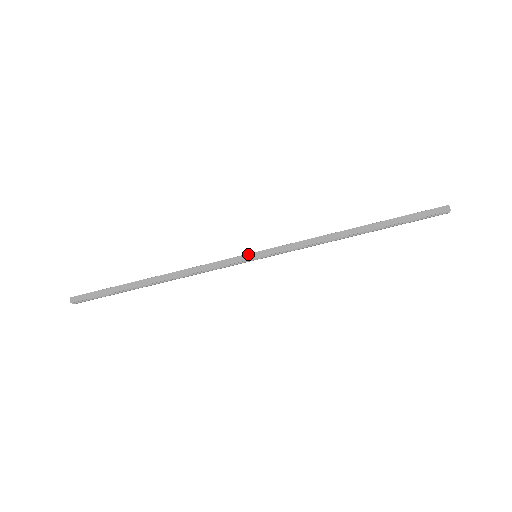
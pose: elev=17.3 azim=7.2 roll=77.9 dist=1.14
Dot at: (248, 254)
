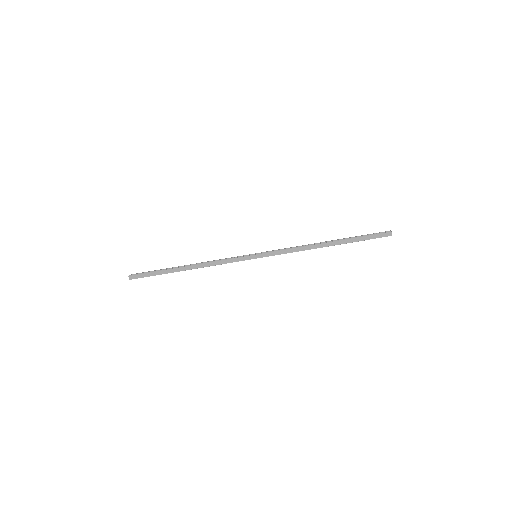
Dot at: (251, 256)
